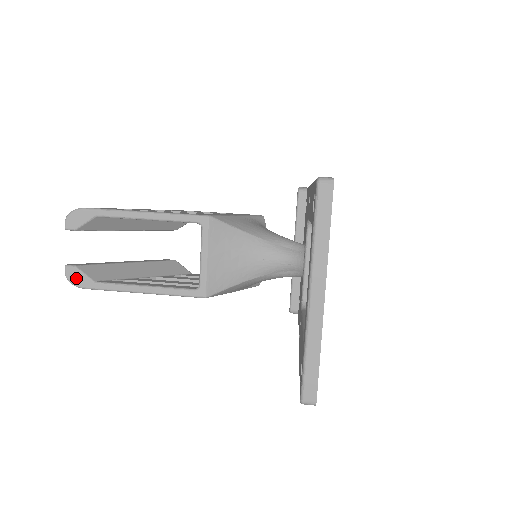
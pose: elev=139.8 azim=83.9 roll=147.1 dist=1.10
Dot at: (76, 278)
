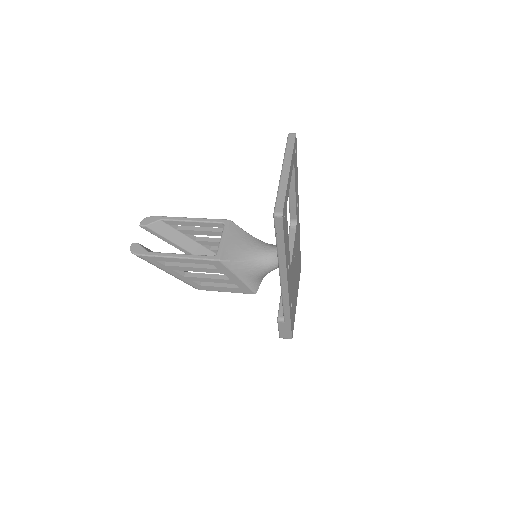
Dot at: (137, 249)
